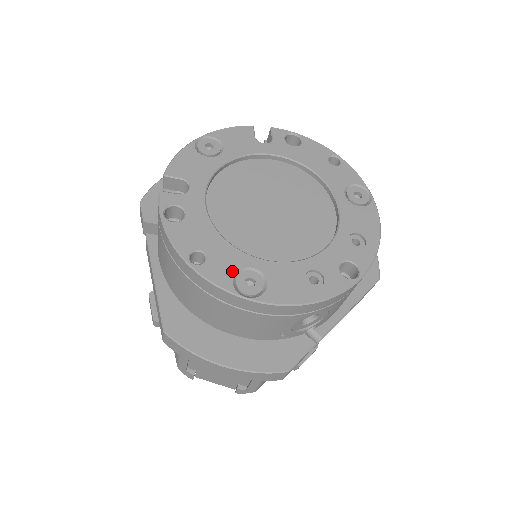
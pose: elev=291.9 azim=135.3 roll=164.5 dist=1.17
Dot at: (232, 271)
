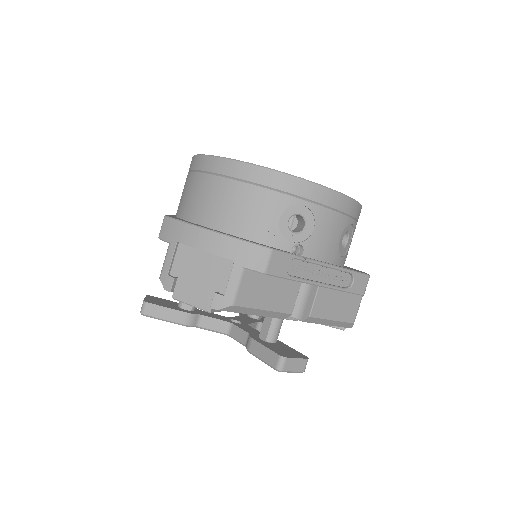
Dot at: occluded
